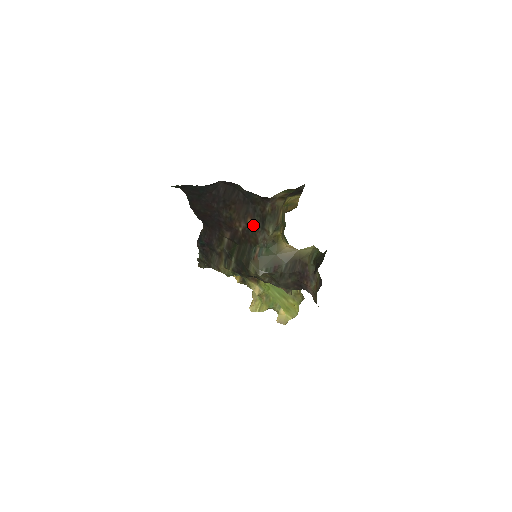
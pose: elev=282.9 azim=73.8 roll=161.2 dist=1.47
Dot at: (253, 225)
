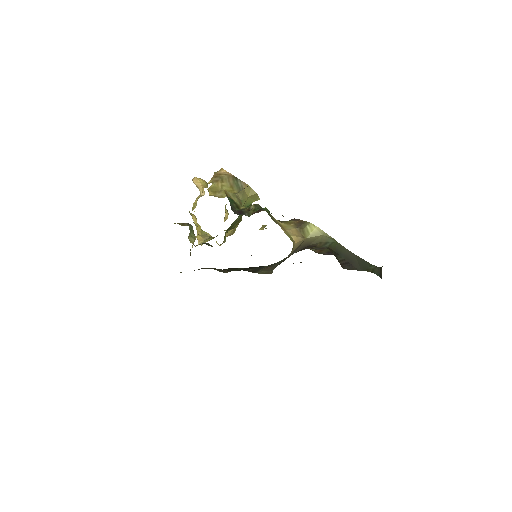
Dot at: occluded
